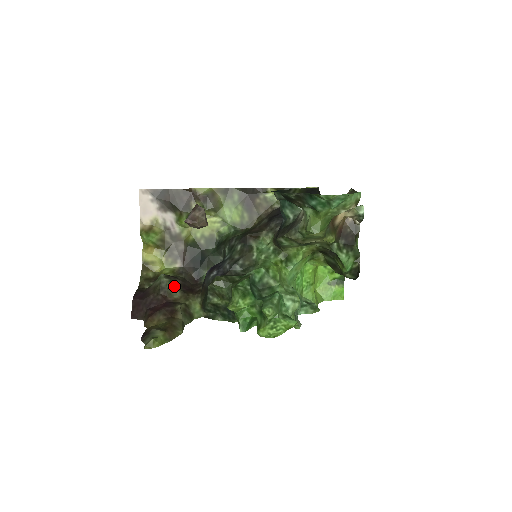
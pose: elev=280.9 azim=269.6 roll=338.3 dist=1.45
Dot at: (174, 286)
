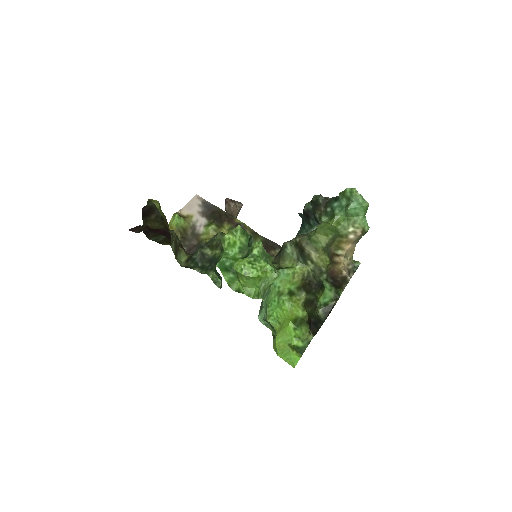
Dot at: (177, 239)
